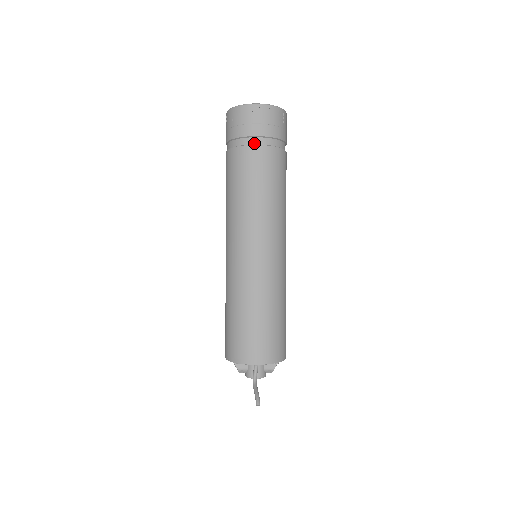
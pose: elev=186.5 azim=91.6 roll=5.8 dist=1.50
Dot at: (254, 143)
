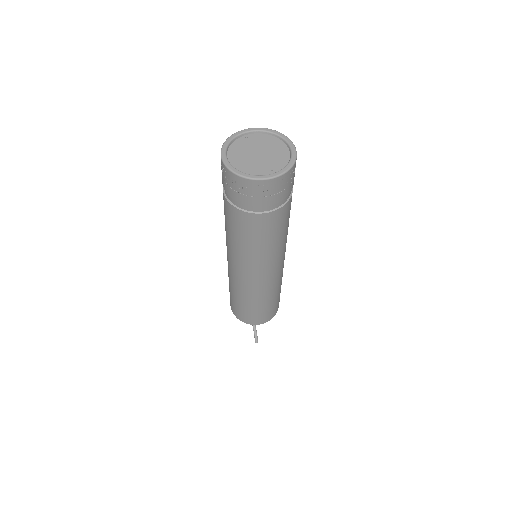
Dot at: (256, 211)
